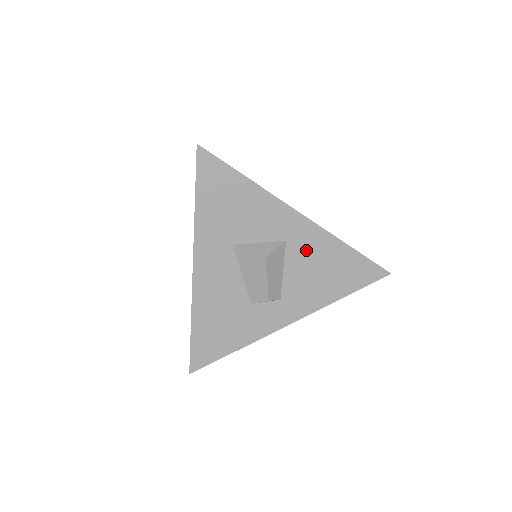
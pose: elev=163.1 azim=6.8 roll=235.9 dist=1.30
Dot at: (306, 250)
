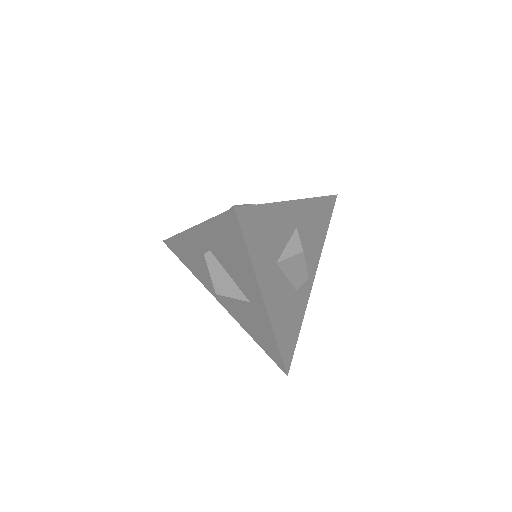
Dot at: (306, 223)
